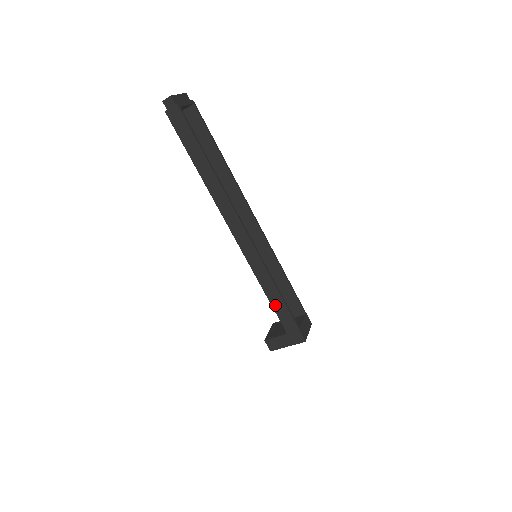
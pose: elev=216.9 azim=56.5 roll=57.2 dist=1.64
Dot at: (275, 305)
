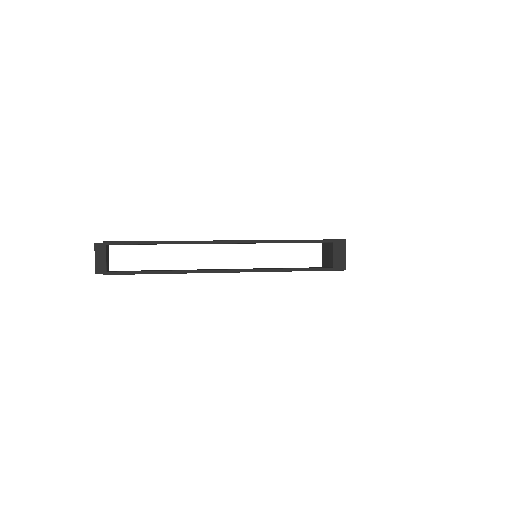
Dot at: occluded
